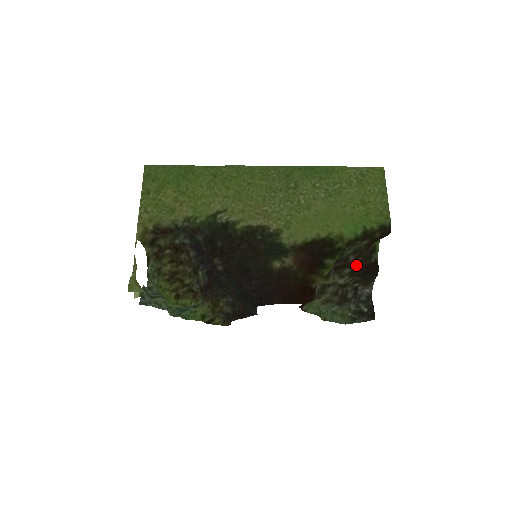
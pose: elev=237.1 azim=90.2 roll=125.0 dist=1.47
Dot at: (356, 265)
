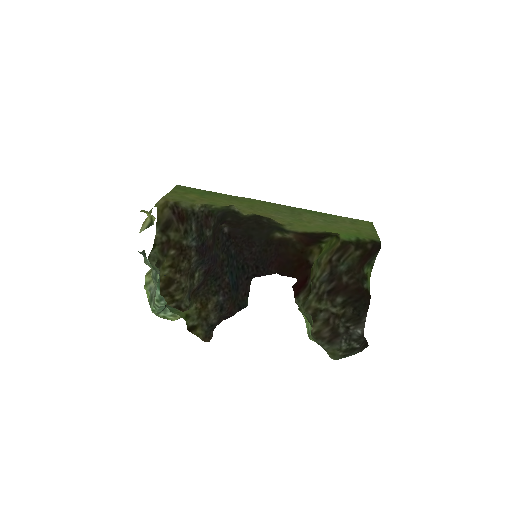
Dot at: (349, 290)
